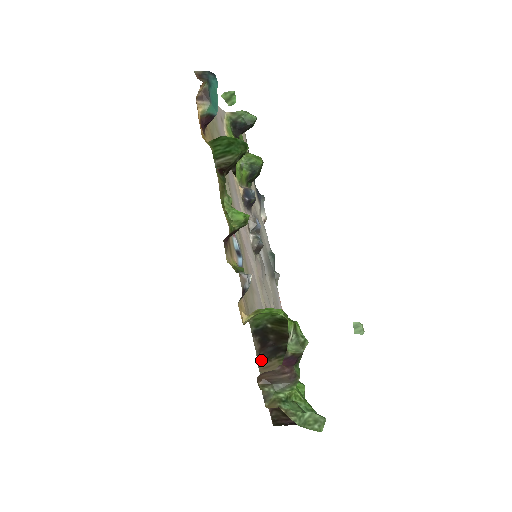
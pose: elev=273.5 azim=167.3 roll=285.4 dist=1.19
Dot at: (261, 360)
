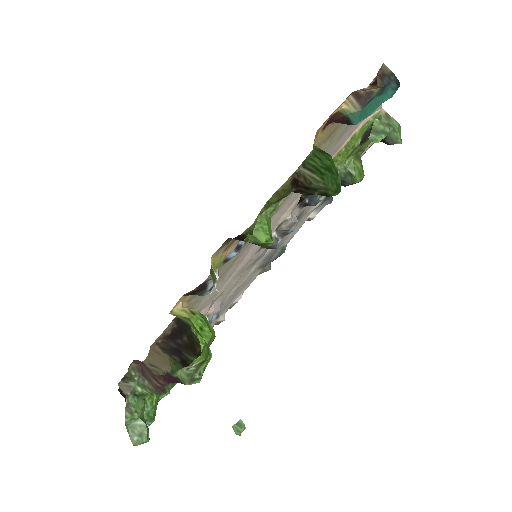
Dot at: (158, 344)
